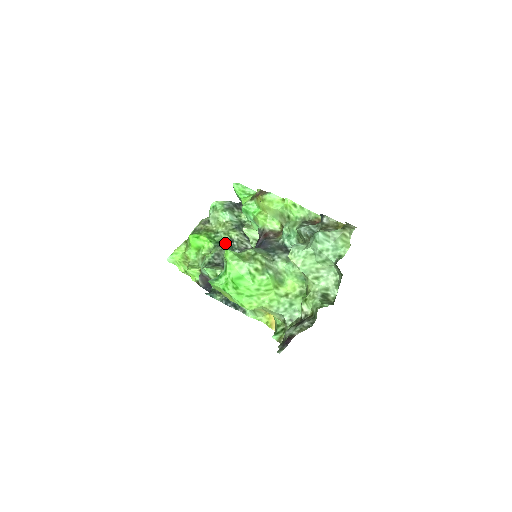
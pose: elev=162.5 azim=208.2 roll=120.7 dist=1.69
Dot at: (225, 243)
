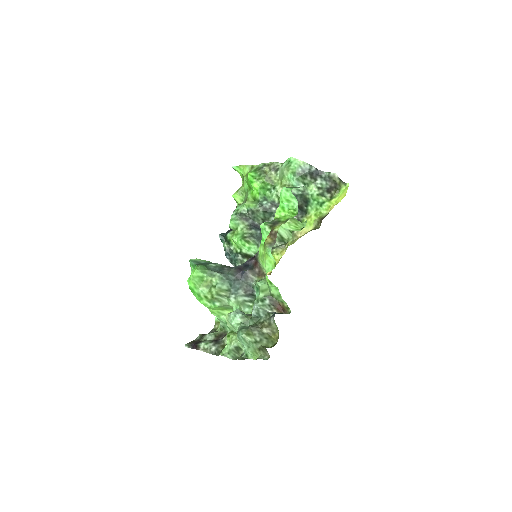
Dot at: (269, 205)
